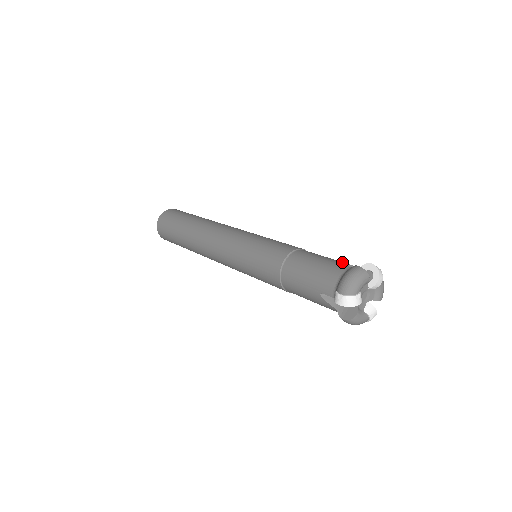
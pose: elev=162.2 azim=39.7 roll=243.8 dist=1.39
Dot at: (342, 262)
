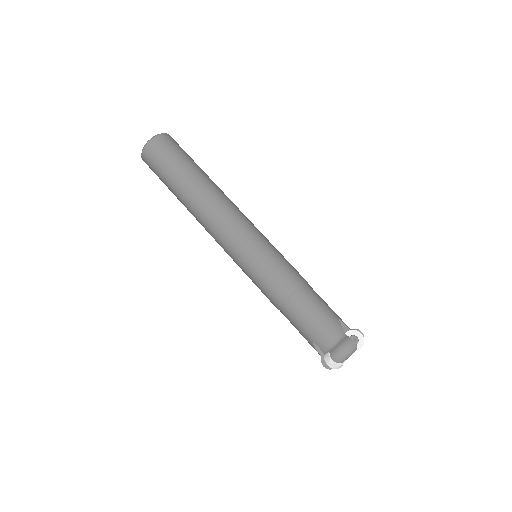
Dot at: (338, 320)
